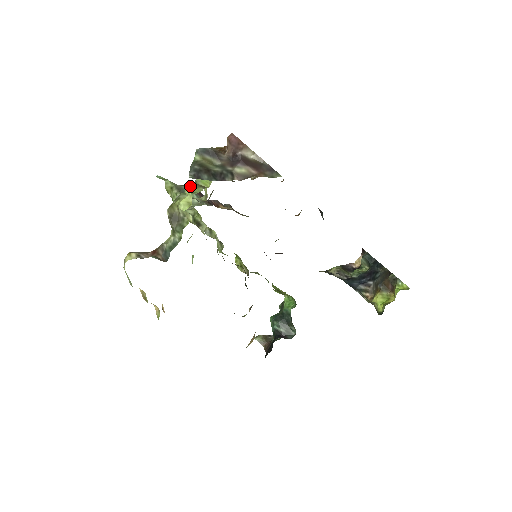
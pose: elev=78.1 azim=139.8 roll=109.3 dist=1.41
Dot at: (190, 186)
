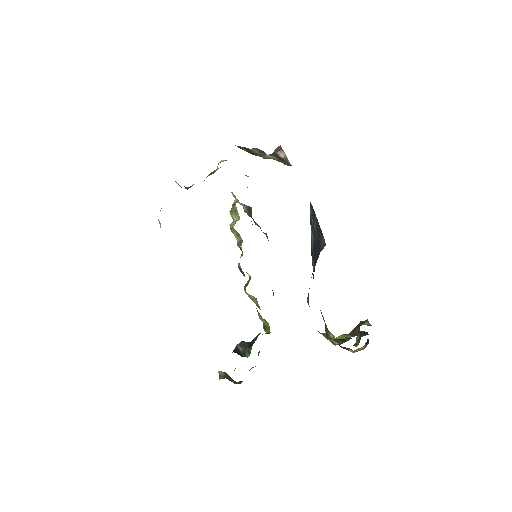
Dot at: occluded
